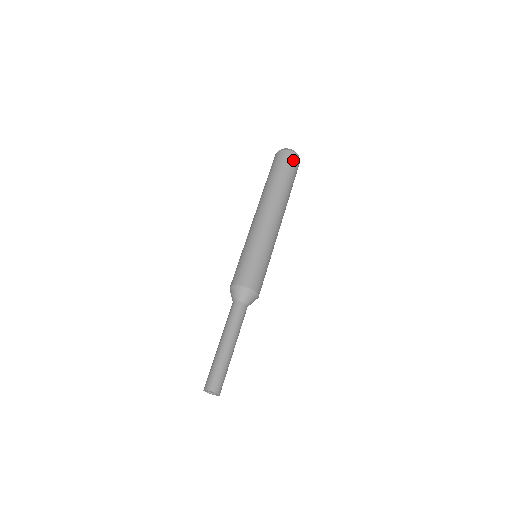
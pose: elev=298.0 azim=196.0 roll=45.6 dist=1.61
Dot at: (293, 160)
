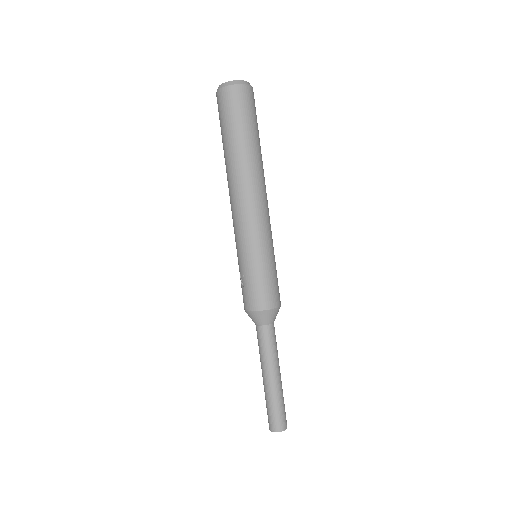
Dot at: (242, 98)
